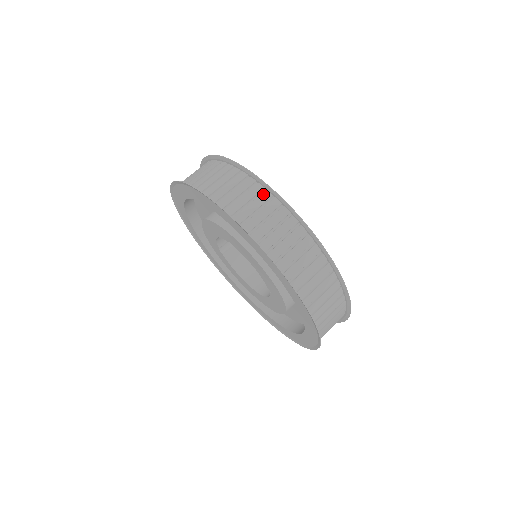
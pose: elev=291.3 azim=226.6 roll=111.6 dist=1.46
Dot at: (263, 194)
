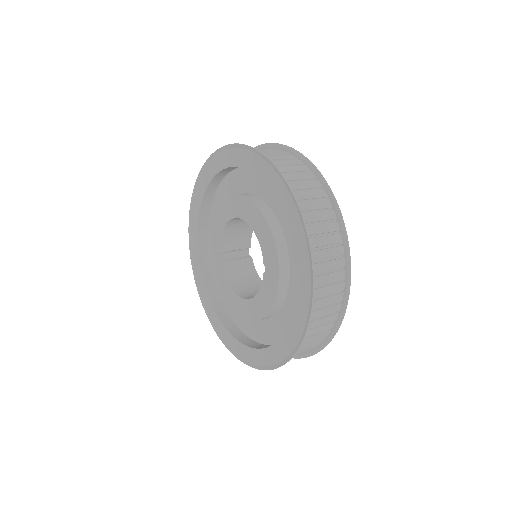
Dot at: (282, 152)
